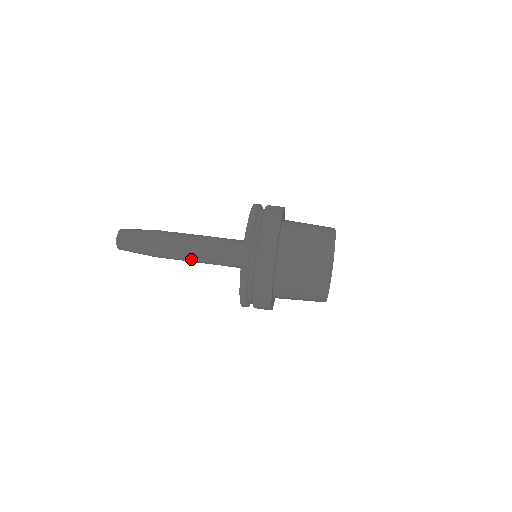
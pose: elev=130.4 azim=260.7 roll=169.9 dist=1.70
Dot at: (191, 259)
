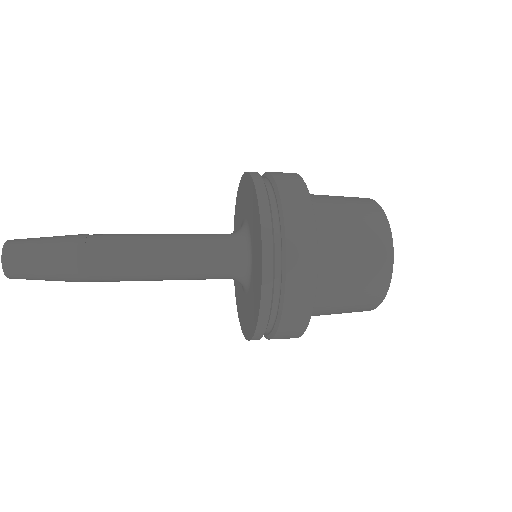
Dot at: (151, 239)
